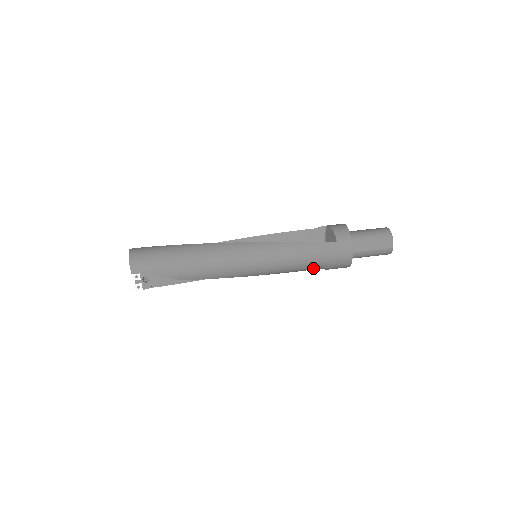
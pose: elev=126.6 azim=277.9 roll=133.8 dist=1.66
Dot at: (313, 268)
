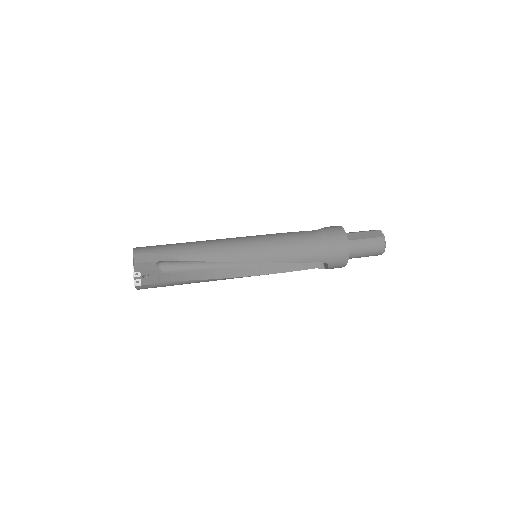
Dot at: (313, 254)
